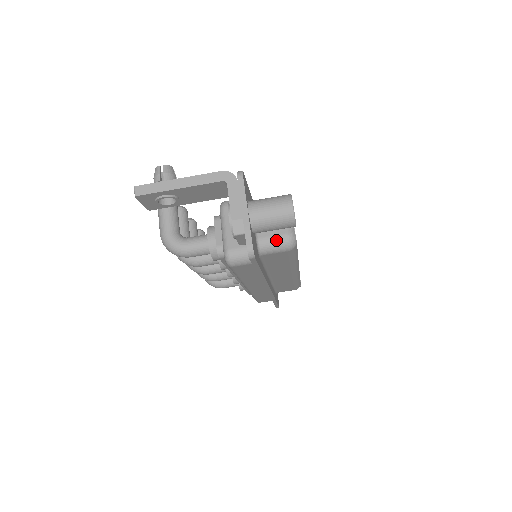
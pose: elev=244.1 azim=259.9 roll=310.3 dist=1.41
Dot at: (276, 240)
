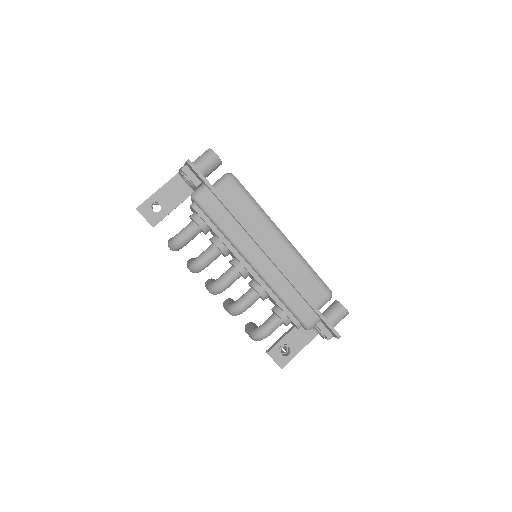
Dot at: (220, 179)
